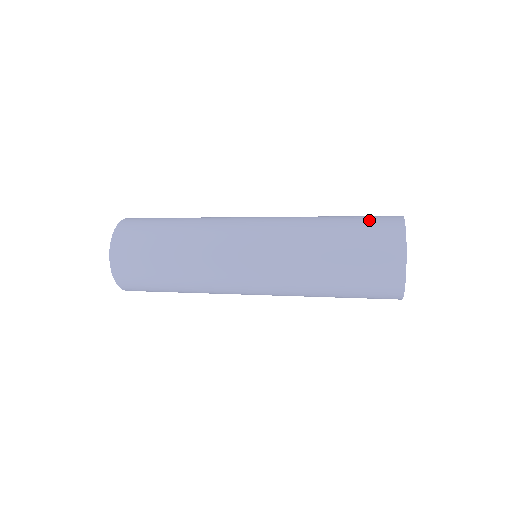
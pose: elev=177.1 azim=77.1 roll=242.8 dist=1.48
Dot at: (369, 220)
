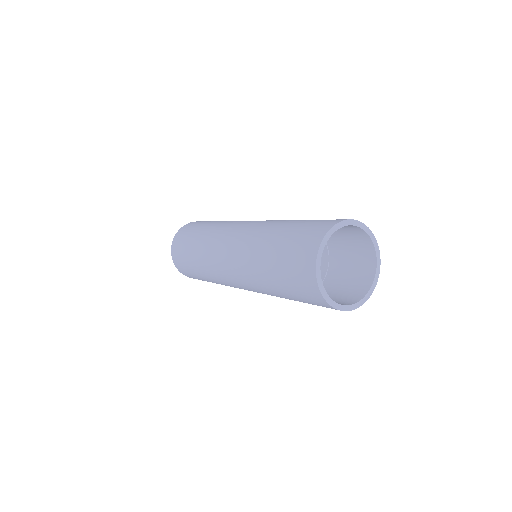
Dot at: (294, 246)
